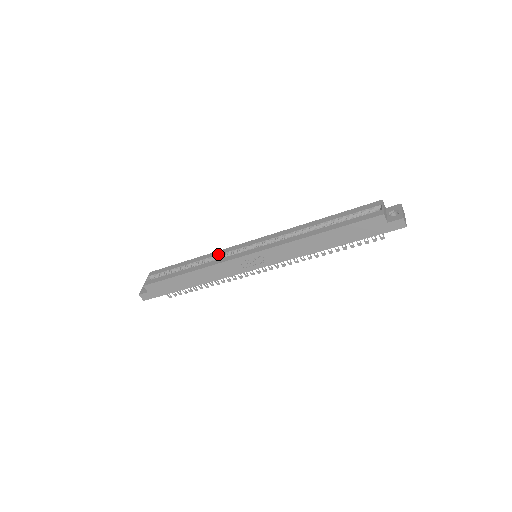
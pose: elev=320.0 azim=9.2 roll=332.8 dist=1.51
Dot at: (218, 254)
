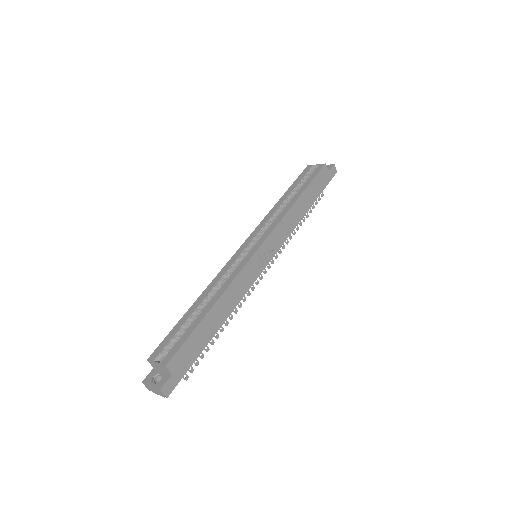
Dot at: (222, 275)
